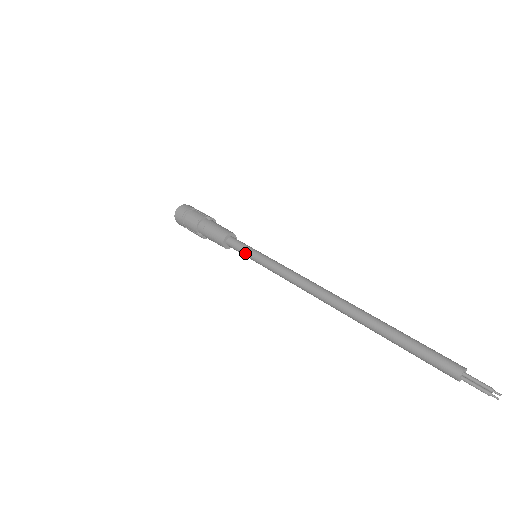
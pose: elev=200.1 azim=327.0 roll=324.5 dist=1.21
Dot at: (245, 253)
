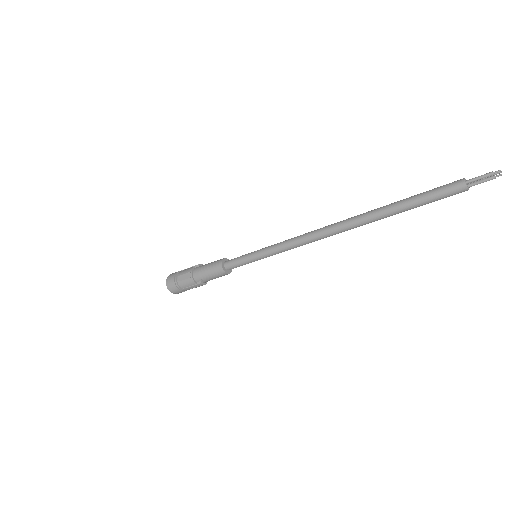
Dot at: (246, 260)
